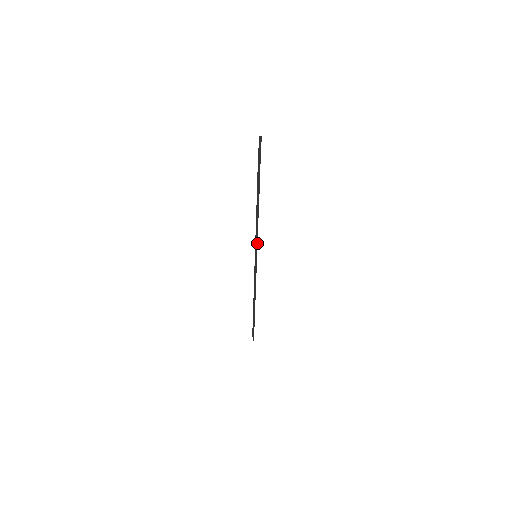
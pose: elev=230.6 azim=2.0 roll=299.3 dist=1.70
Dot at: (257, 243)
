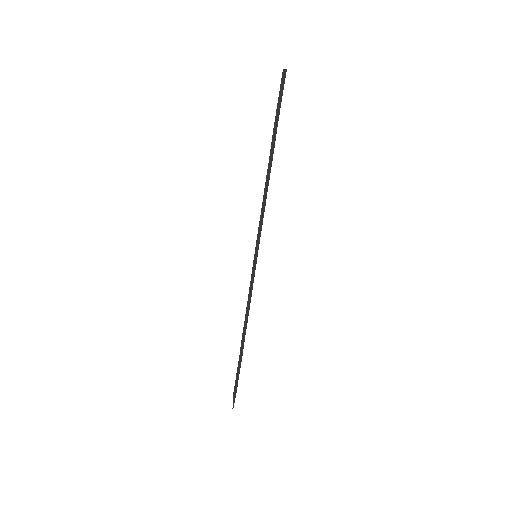
Dot at: occluded
